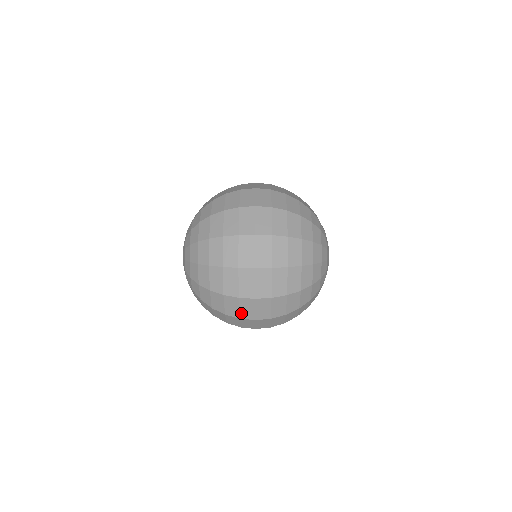
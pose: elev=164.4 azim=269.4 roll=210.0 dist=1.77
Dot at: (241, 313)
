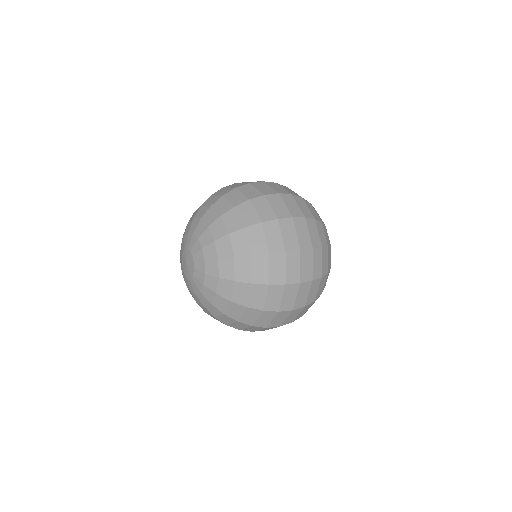
Dot at: (285, 242)
